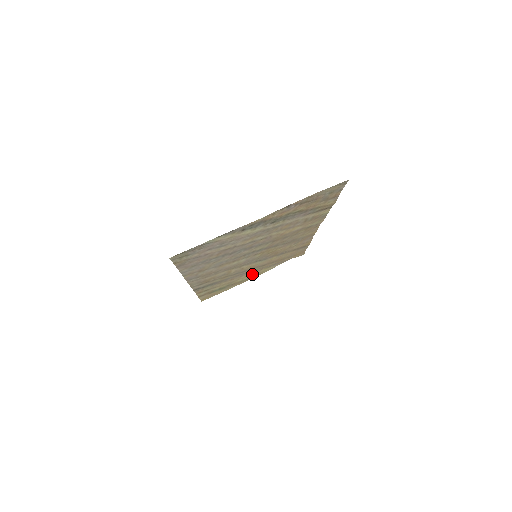
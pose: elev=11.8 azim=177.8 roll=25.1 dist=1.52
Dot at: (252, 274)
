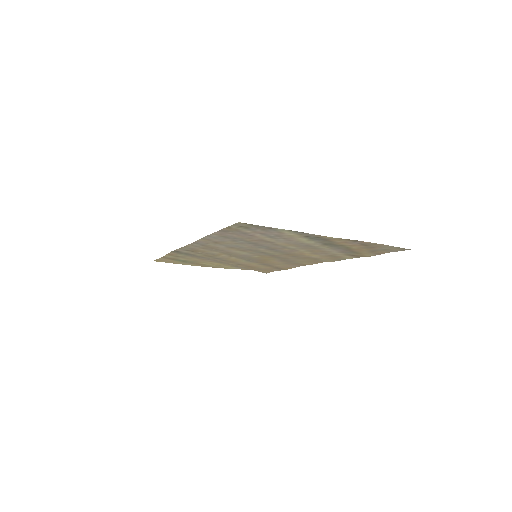
Dot at: (217, 264)
